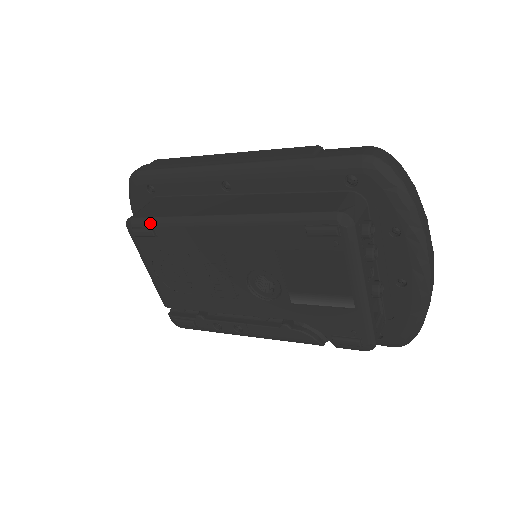
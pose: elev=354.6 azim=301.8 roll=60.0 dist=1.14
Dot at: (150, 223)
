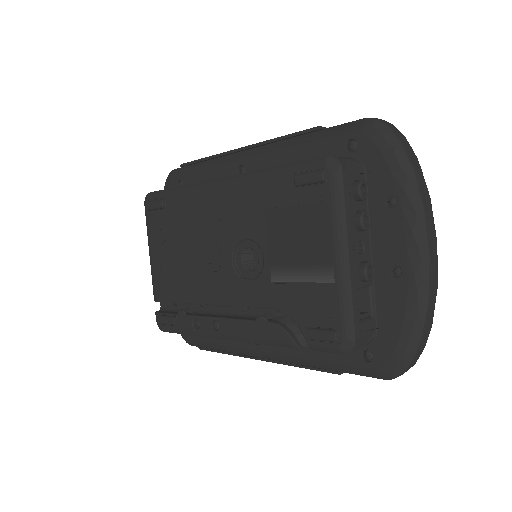
Dot at: (163, 194)
